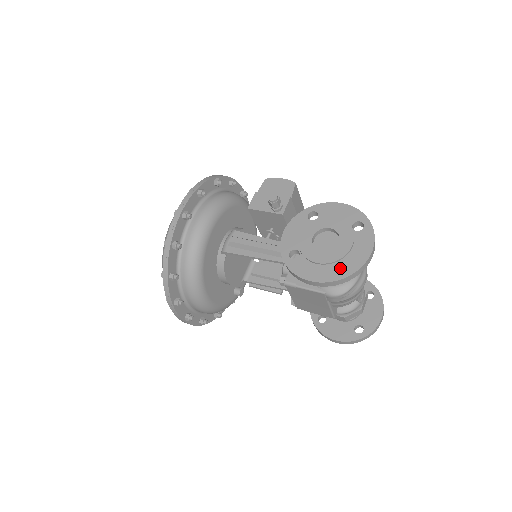
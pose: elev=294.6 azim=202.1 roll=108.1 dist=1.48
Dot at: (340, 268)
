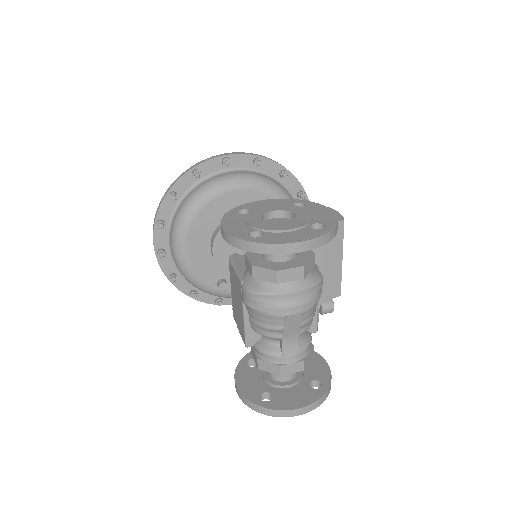
Dot at: (272, 263)
